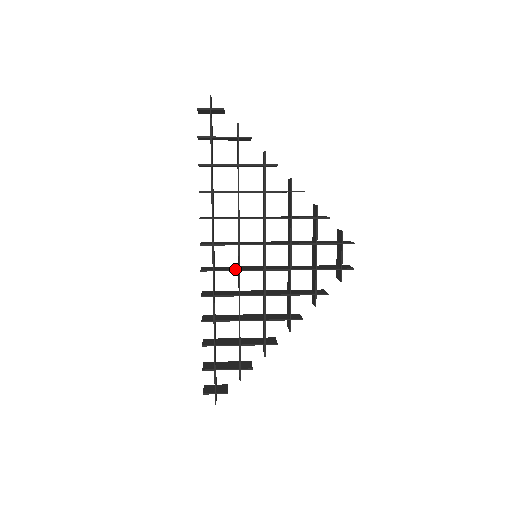
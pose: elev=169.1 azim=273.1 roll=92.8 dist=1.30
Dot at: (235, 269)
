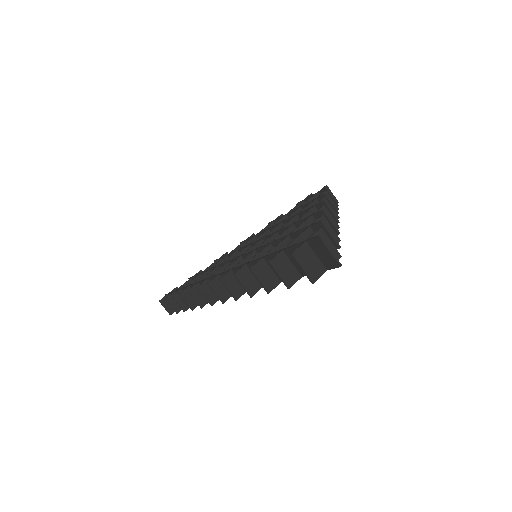
Dot at: occluded
